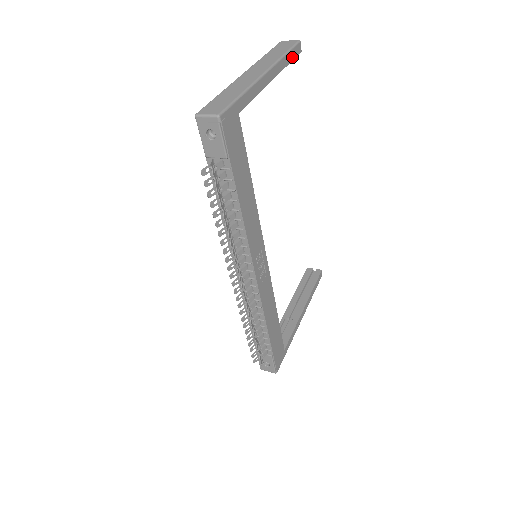
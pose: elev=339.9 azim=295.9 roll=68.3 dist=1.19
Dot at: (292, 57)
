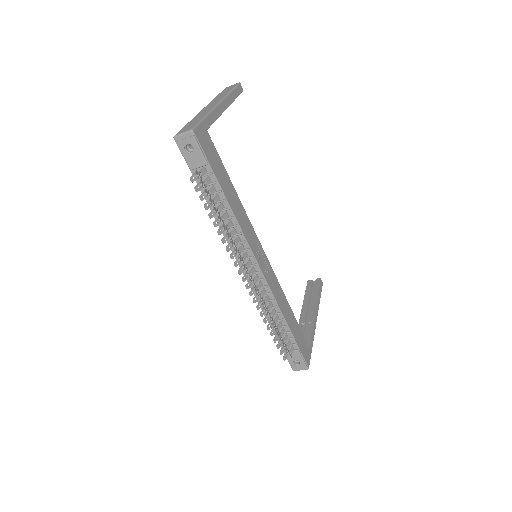
Dot at: (237, 94)
